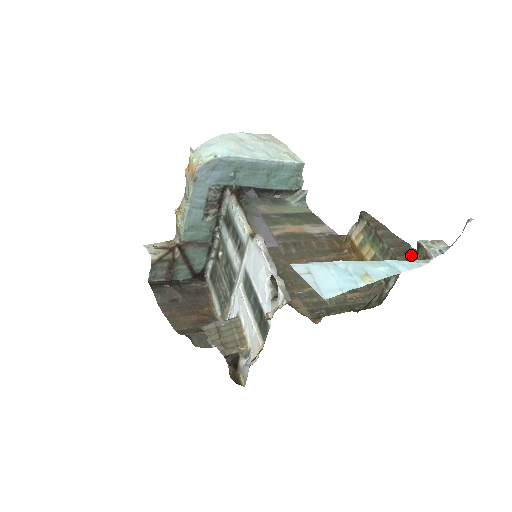
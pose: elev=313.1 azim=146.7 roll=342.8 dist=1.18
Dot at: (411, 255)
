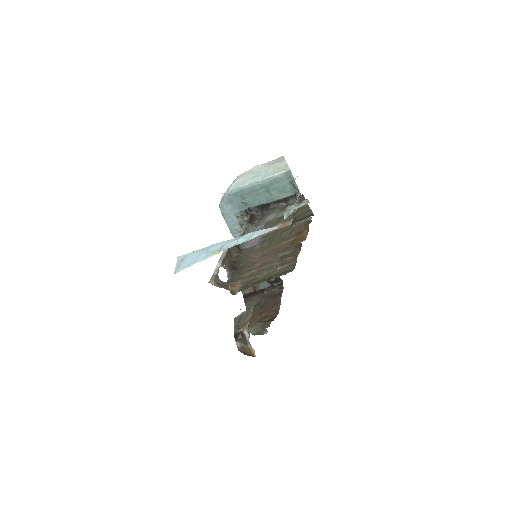
Dot at: (298, 220)
